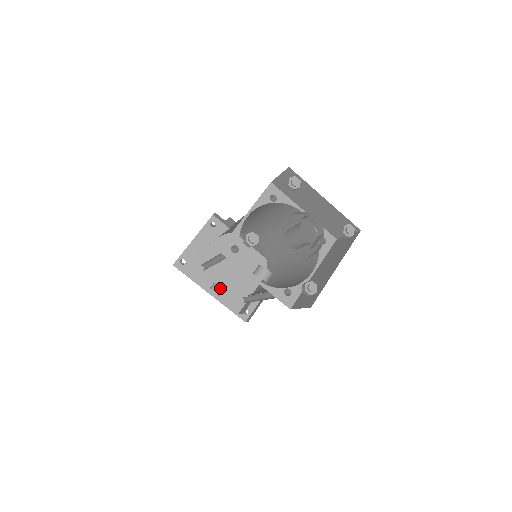
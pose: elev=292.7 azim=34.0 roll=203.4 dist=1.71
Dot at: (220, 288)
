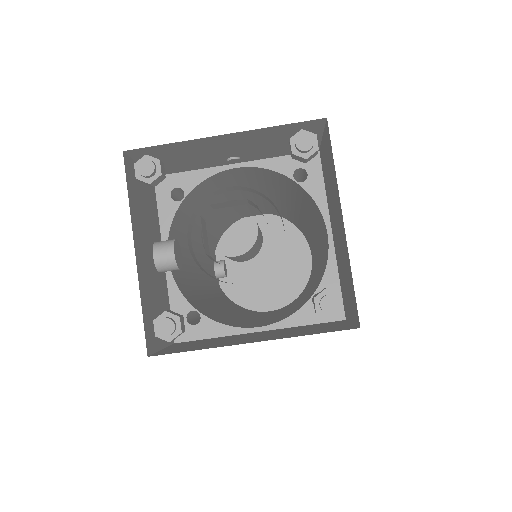
Dot at: (222, 270)
